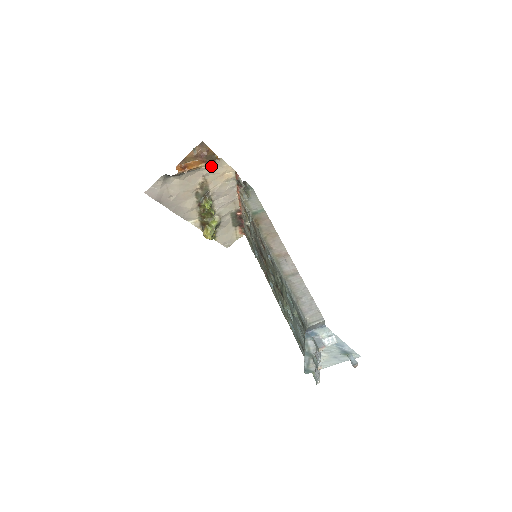
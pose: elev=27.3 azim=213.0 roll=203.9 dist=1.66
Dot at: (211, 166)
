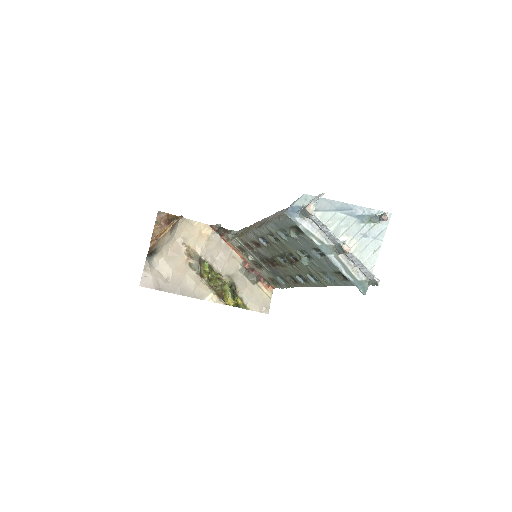
Dot at: (183, 231)
